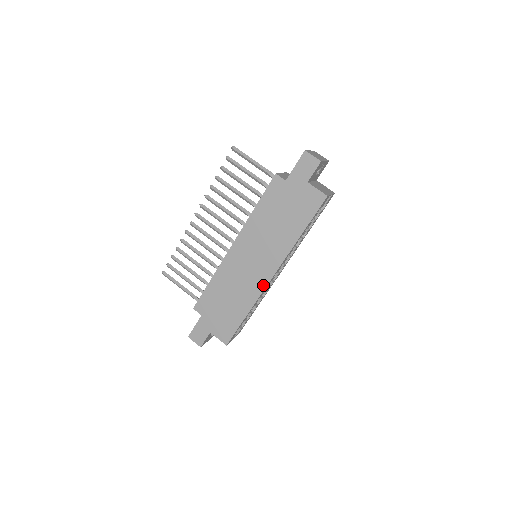
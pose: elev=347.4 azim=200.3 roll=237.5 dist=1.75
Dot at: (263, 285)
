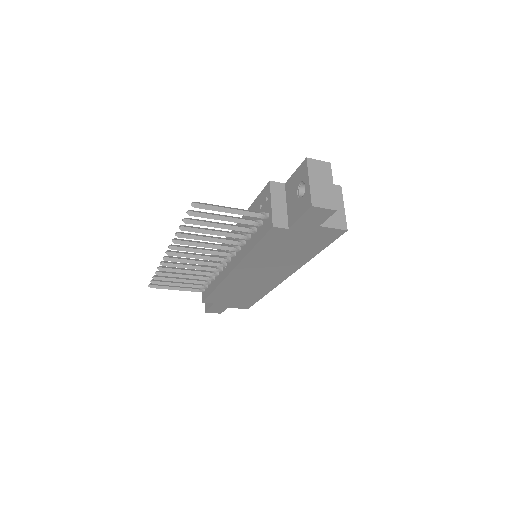
Dot at: (277, 283)
